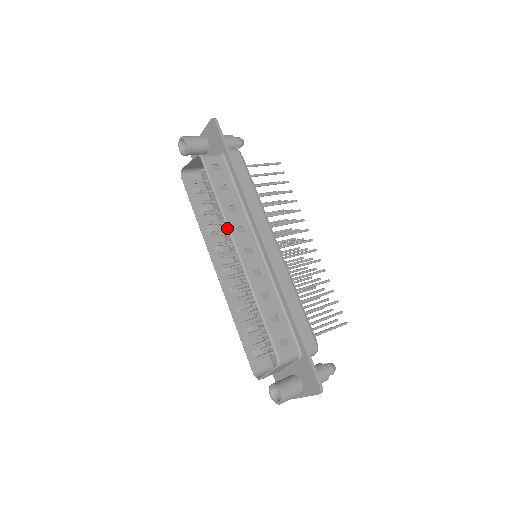
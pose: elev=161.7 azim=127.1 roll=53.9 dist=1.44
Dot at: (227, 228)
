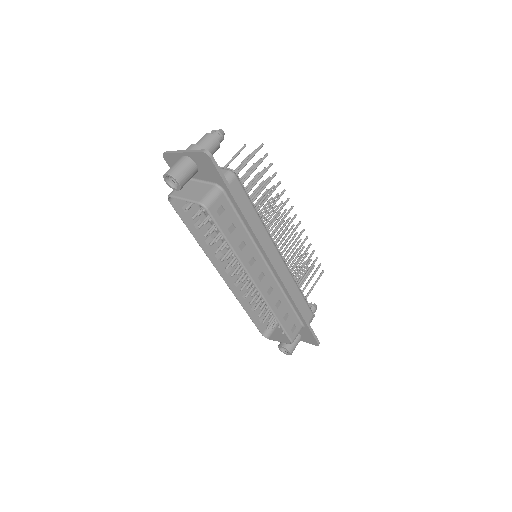
Dot at: occluded
